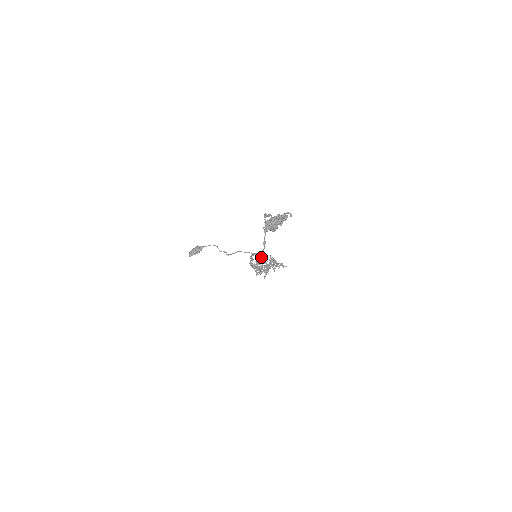
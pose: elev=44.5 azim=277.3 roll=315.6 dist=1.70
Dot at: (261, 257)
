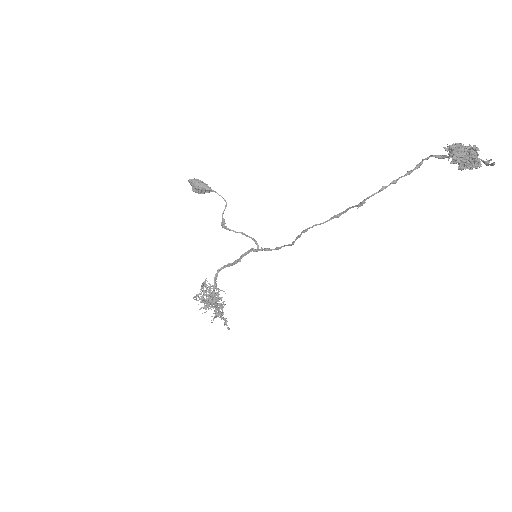
Dot at: (330, 218)
